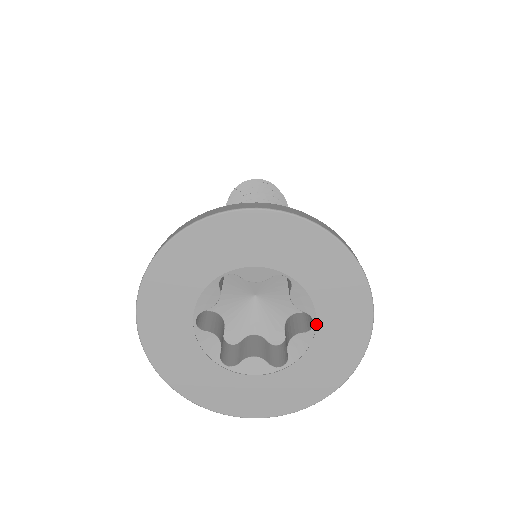
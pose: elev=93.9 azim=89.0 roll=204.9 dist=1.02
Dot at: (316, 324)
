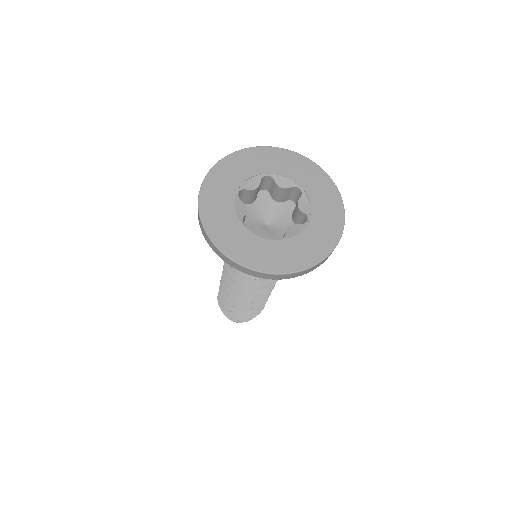
Dot at: (309, 220)
